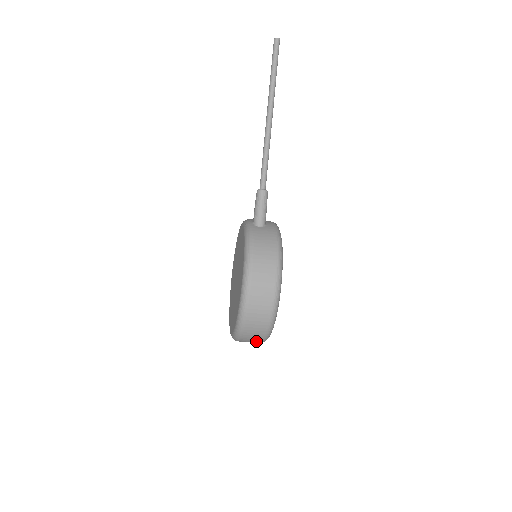
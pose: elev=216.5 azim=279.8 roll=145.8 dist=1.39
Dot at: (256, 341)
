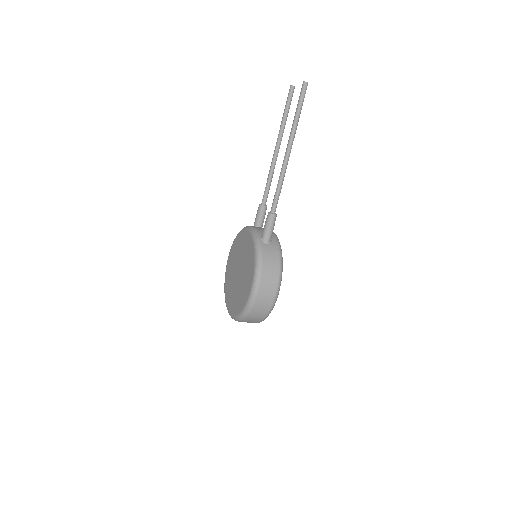
Dot at: occluded
